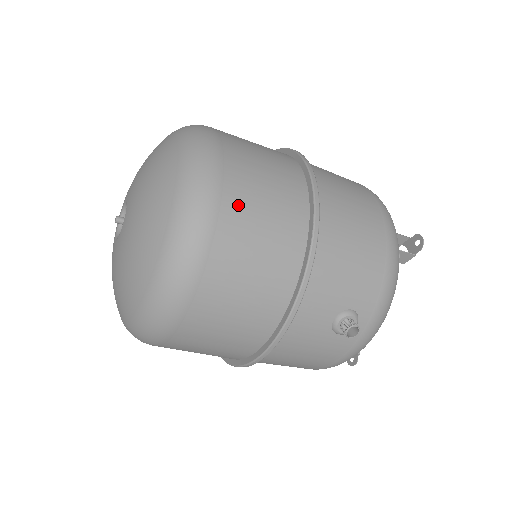
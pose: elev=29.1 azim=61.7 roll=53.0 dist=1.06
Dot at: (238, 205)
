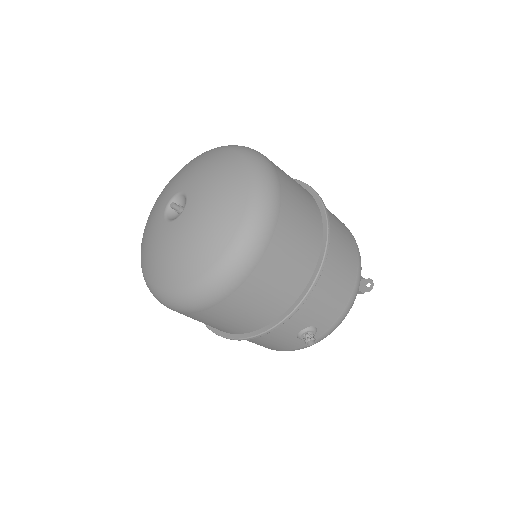
Dot at: (280, 246)
